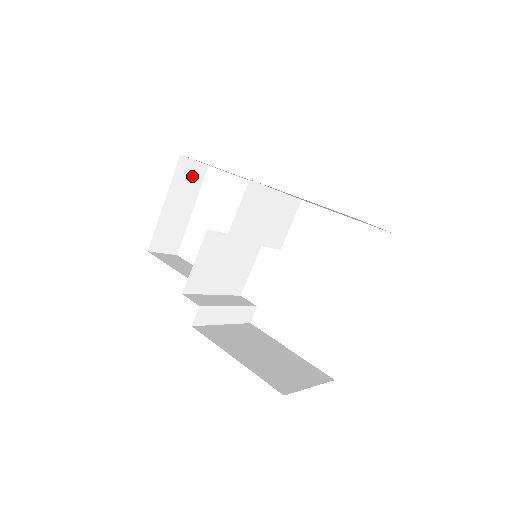
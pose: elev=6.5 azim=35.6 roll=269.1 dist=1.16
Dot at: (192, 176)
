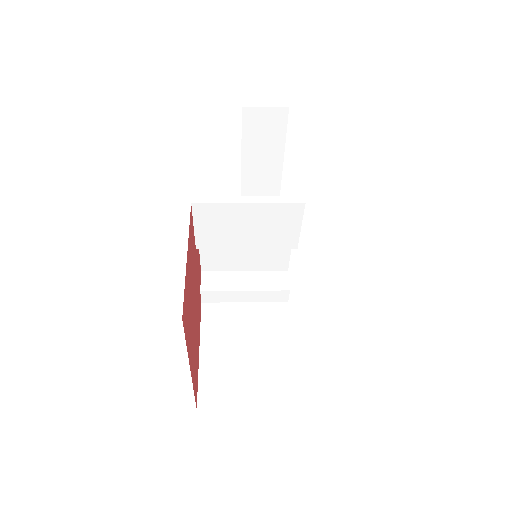
Dot at: (269, 123)
